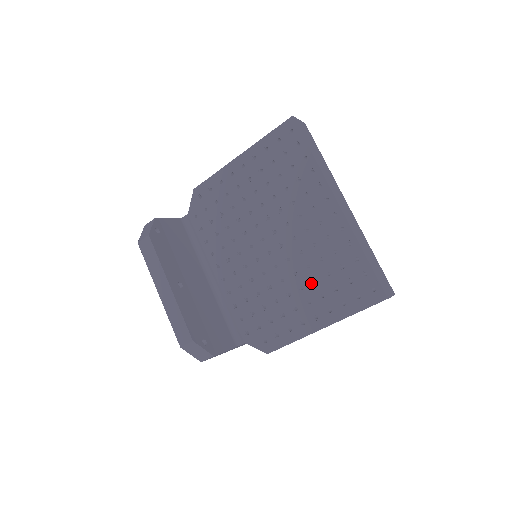
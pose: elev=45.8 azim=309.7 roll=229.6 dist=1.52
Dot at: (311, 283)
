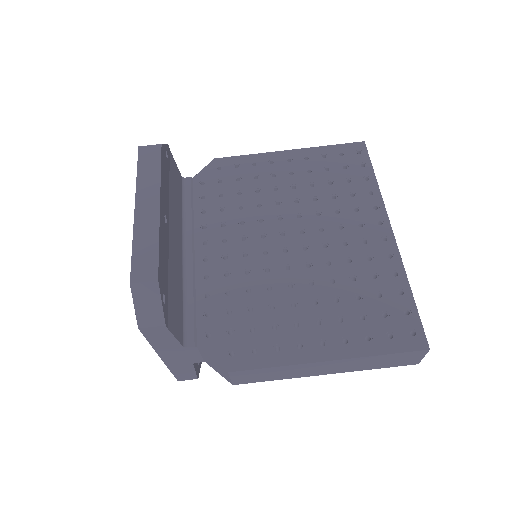
Dot at: (330, 300)
